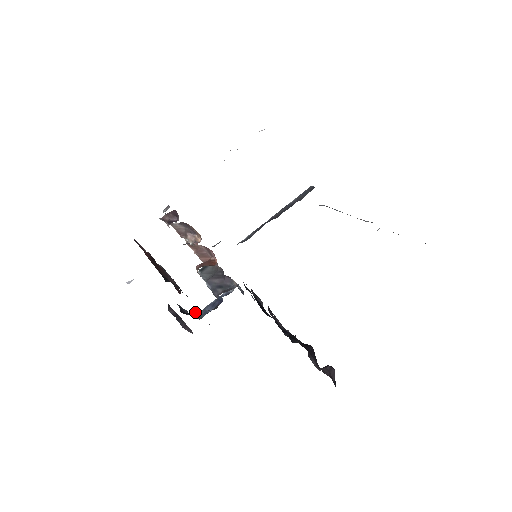
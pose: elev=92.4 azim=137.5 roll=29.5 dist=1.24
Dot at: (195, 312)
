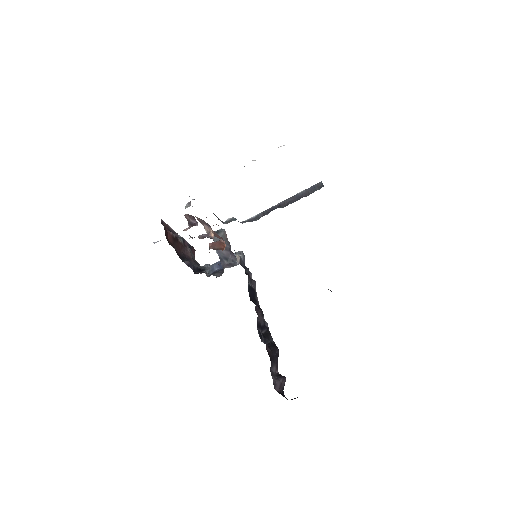
Dot at: (205, 264)
